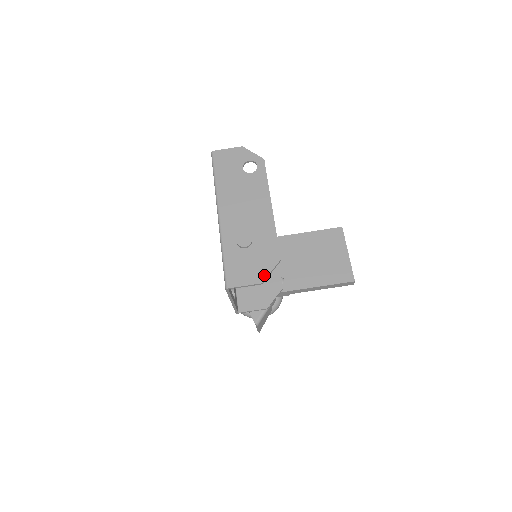
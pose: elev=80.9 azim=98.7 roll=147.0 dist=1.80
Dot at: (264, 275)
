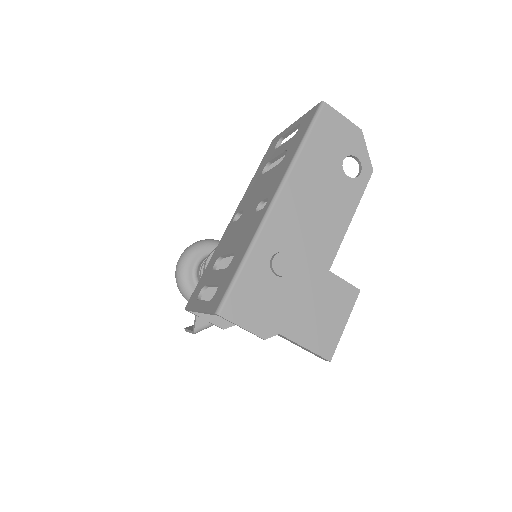
Dot at: (274, 330)
